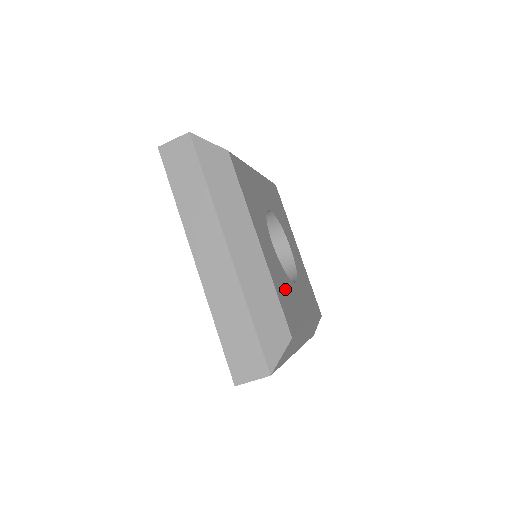
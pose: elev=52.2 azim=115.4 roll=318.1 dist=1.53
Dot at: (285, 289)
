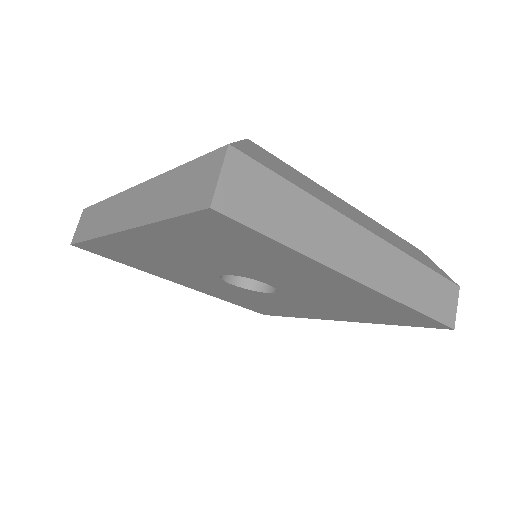
Dot at: occluded
